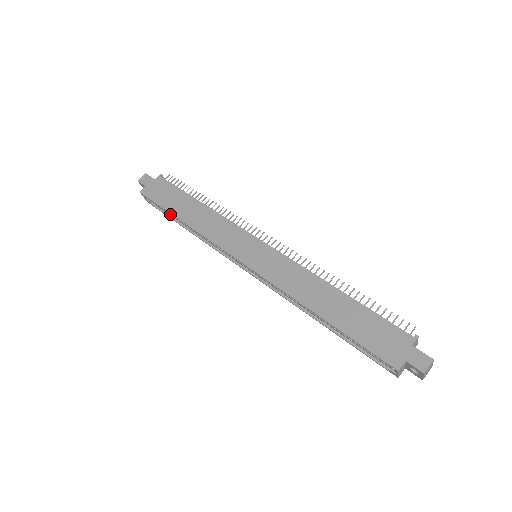
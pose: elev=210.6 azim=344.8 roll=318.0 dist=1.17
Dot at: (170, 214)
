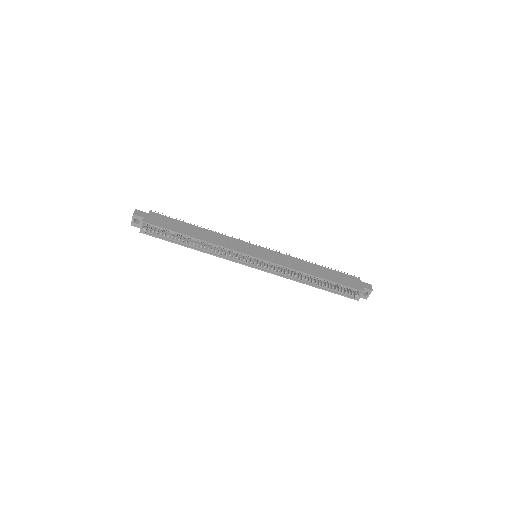
Dot at: (172, 238)
